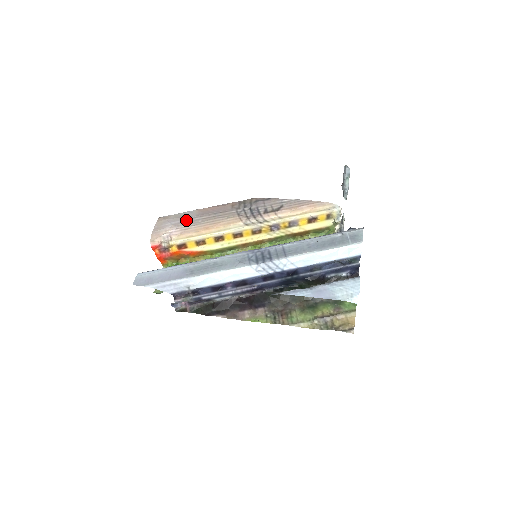
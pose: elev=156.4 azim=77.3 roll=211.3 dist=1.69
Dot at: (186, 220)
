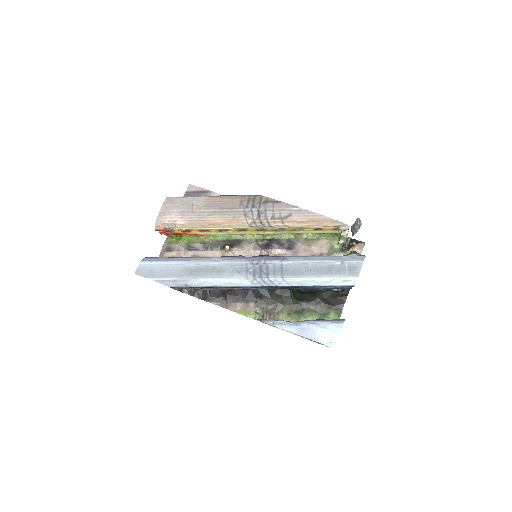
Dot at: (192, 210)
